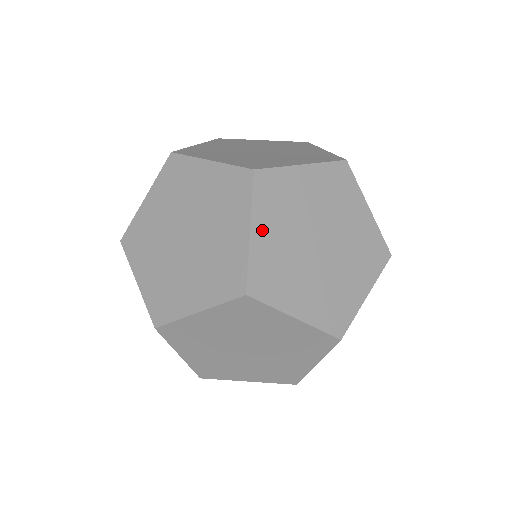
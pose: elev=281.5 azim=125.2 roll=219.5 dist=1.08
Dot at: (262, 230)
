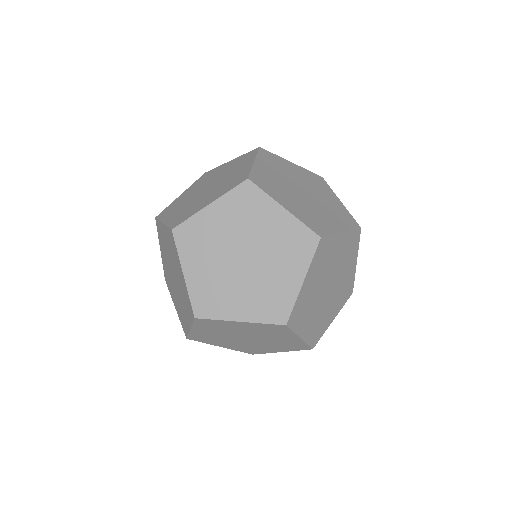
Dot at: (199, 330)
